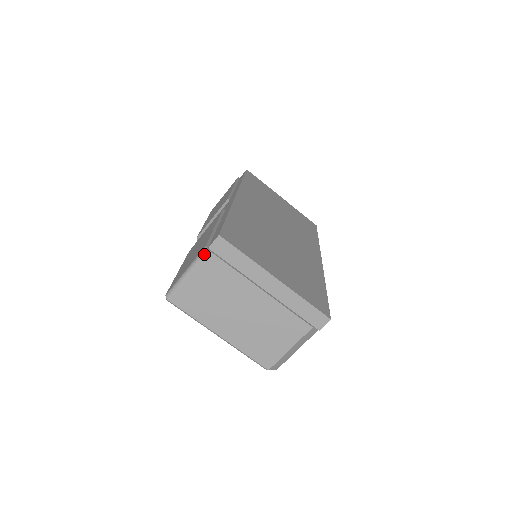
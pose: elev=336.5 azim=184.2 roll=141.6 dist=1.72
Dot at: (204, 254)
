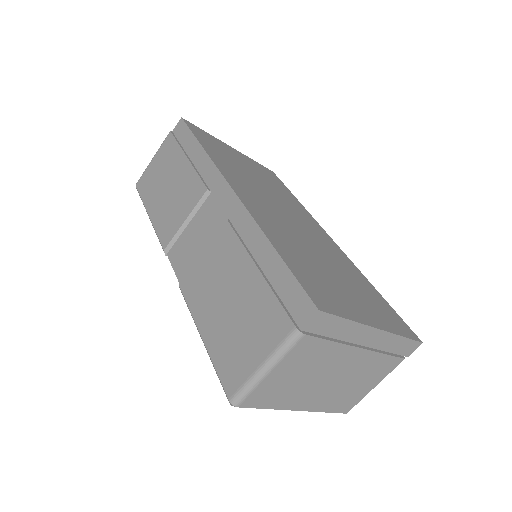
Dot at: (296, 340)
